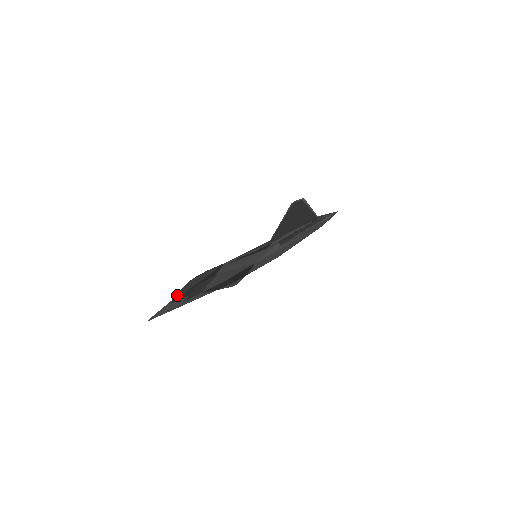
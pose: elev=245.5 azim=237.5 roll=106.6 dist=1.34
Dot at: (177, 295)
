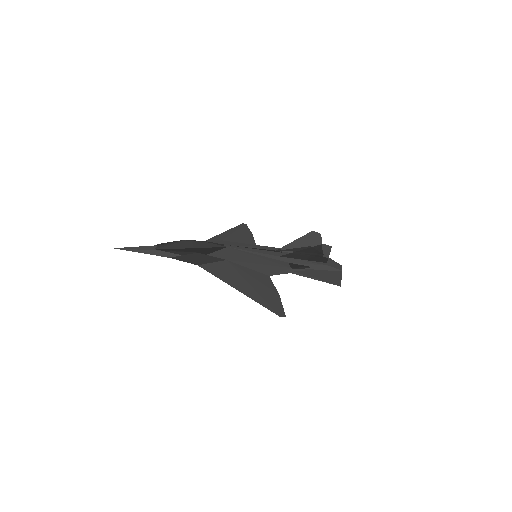
Dot at: (165, 245)
